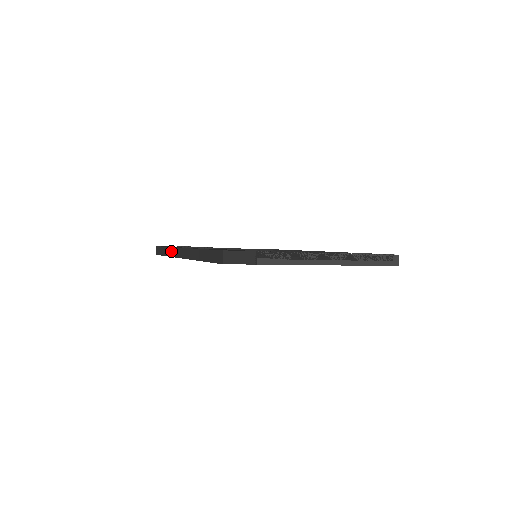
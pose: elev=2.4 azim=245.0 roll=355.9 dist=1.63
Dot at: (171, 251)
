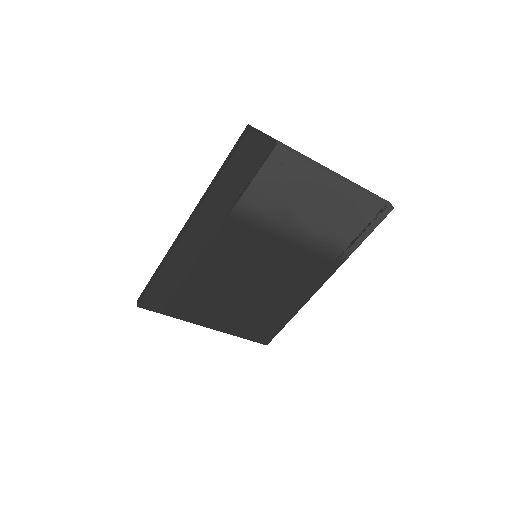
Dot at: (168, 253)
